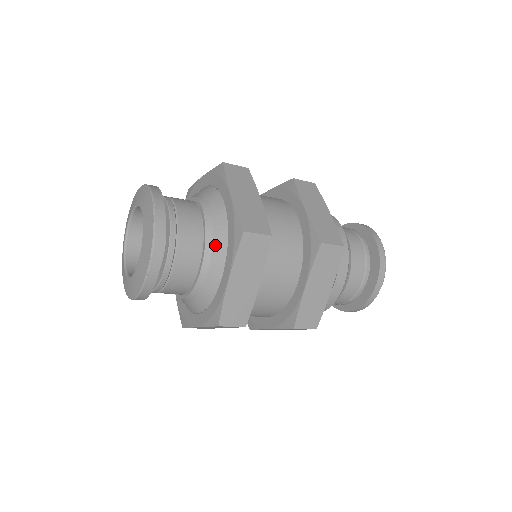
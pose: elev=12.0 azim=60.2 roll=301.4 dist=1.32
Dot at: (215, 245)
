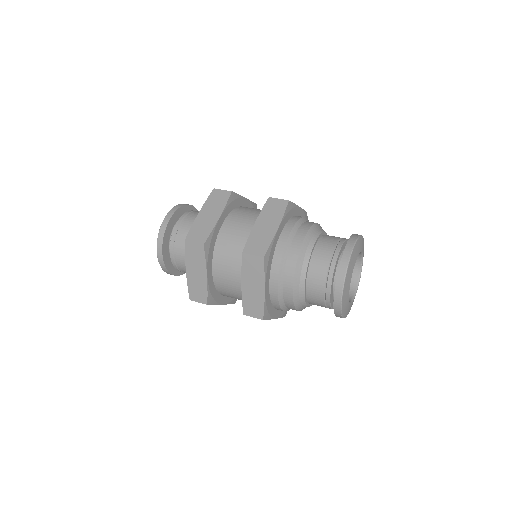
Dot at: occluded
